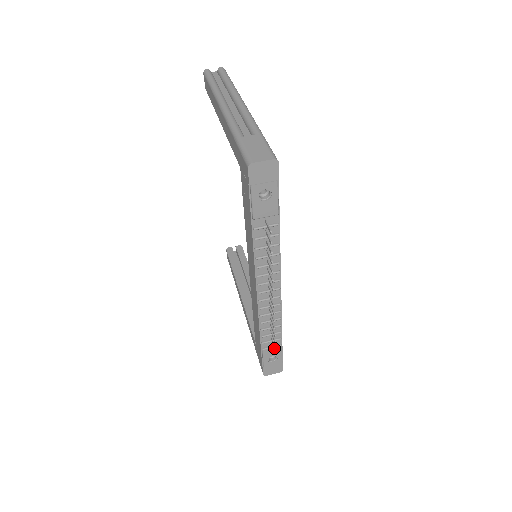
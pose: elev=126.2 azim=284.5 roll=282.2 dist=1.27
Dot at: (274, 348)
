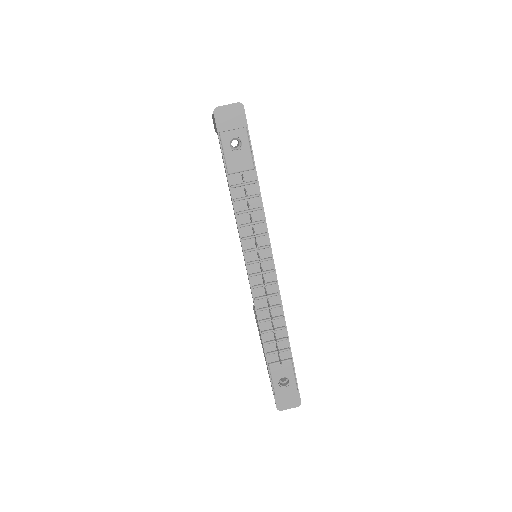
Dot at: (283, 363)
